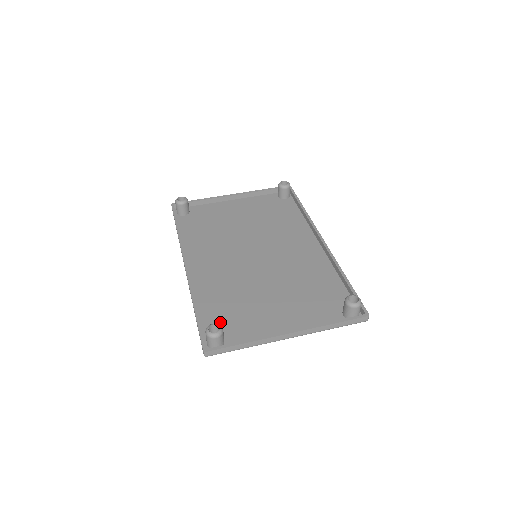
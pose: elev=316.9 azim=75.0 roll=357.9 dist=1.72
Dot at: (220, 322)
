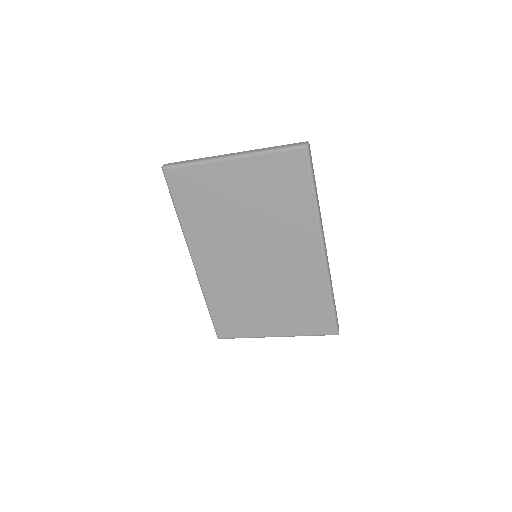
Dot at: (189, 195)
